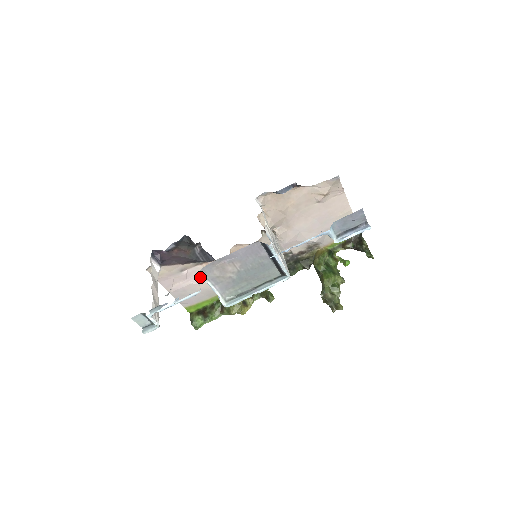
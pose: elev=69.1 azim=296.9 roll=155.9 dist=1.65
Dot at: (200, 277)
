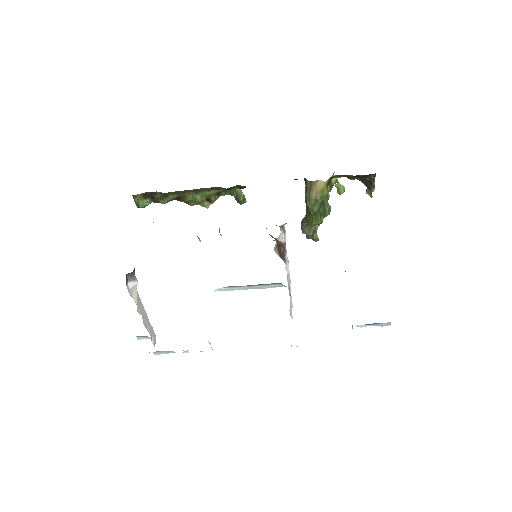
Dot at: occluded
